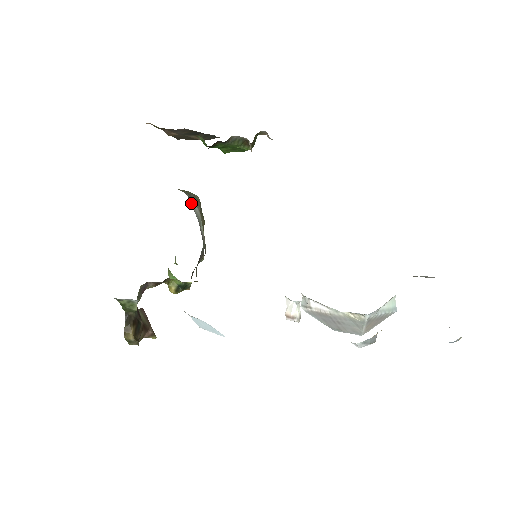
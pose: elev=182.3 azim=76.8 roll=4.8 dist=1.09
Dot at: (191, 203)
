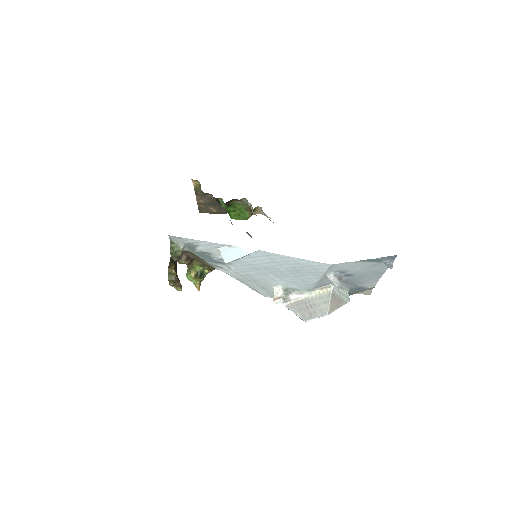
Dot at: occluded
